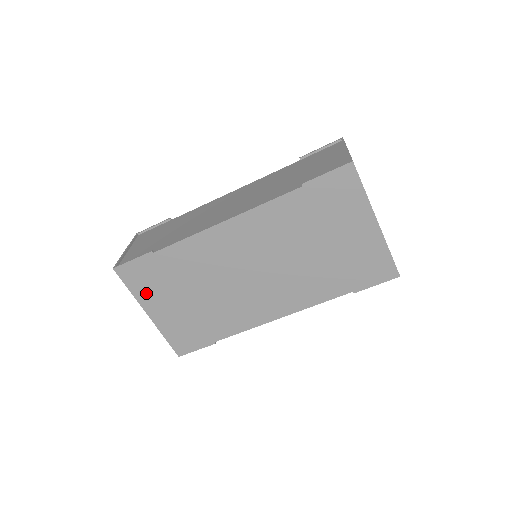
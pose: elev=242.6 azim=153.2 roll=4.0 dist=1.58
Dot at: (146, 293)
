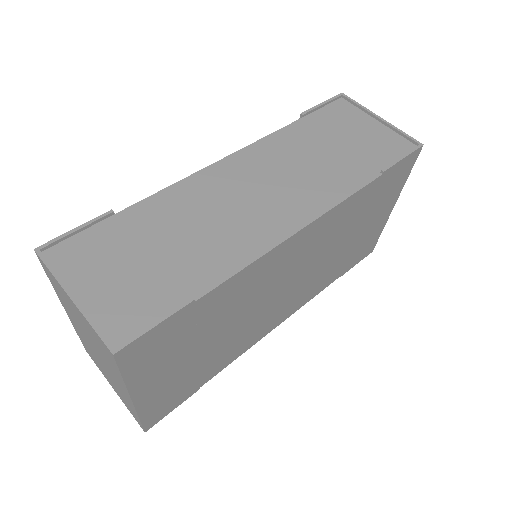
Dot at: (148, 369)
